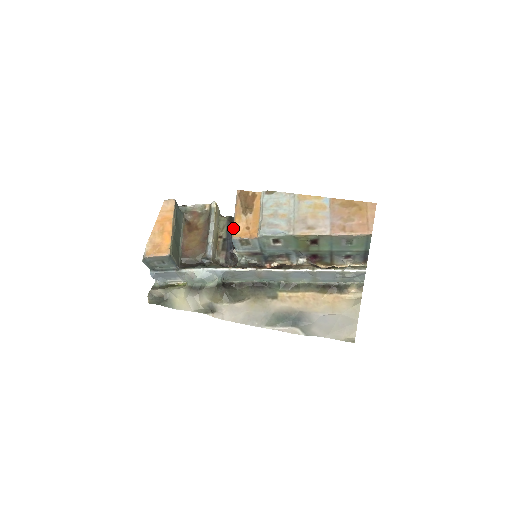
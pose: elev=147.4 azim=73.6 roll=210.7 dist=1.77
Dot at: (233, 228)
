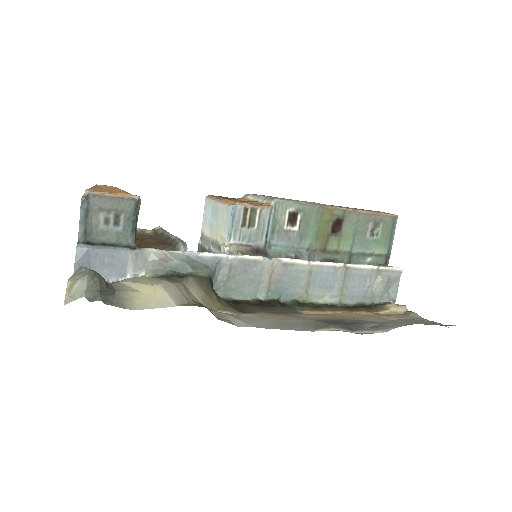
Dot at: (228, 202)
